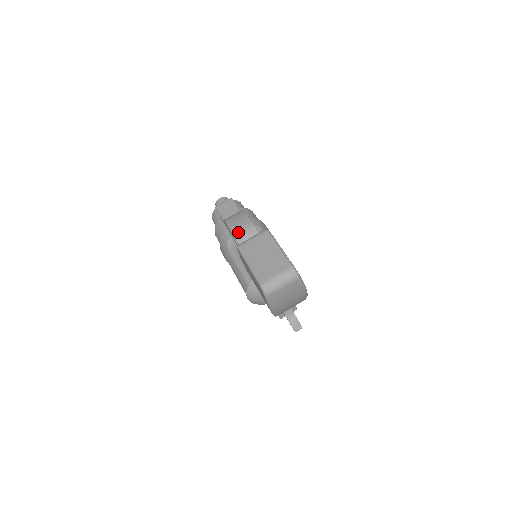
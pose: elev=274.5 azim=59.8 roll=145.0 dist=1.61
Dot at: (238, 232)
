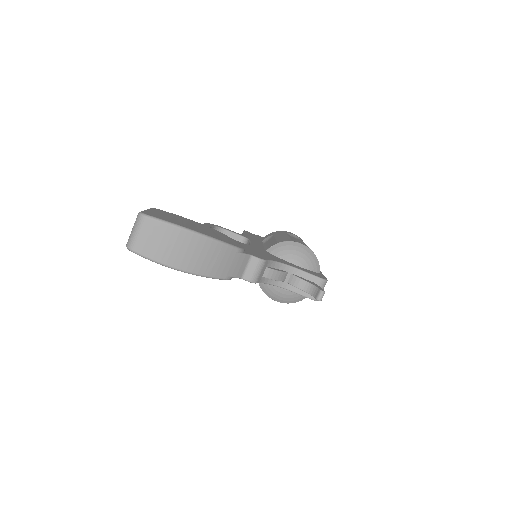
Dot at: occluded
